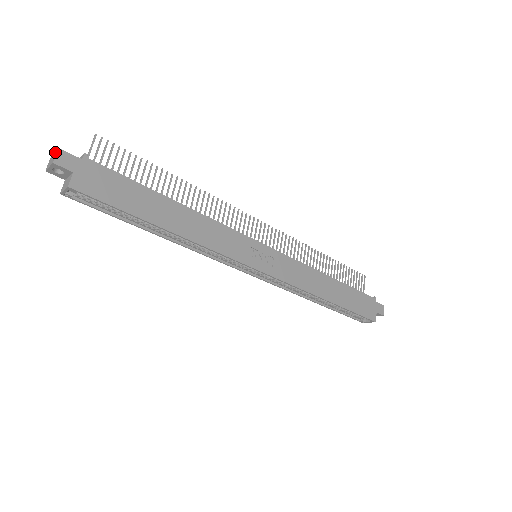
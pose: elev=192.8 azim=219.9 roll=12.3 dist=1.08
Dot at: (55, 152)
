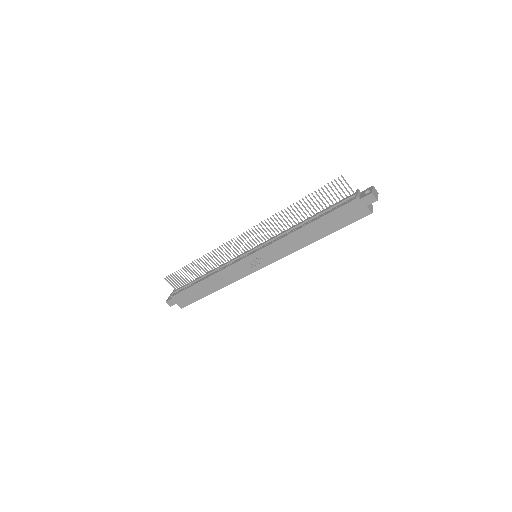
Dot at: (167, 300)
